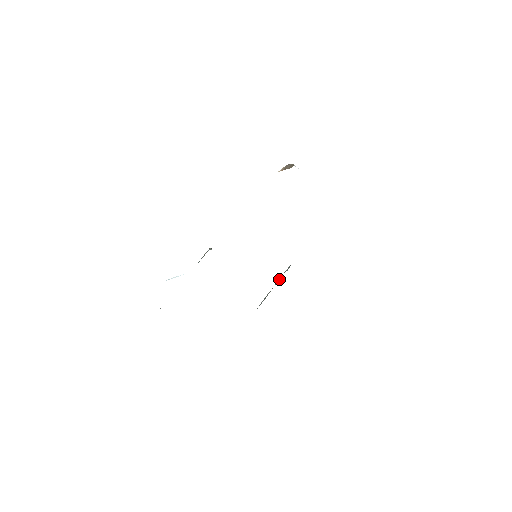
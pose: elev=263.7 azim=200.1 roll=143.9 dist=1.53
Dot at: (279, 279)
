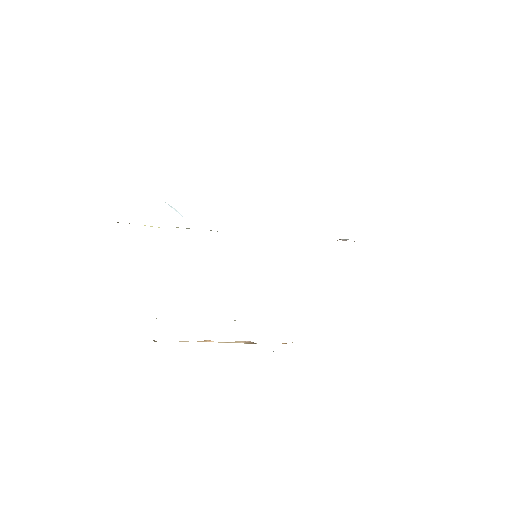
Dot at: occluded
